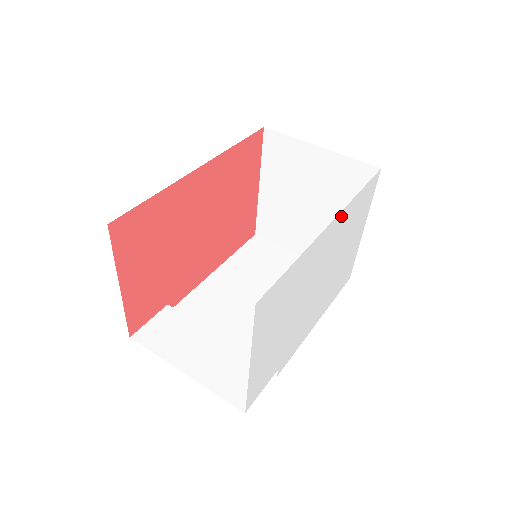
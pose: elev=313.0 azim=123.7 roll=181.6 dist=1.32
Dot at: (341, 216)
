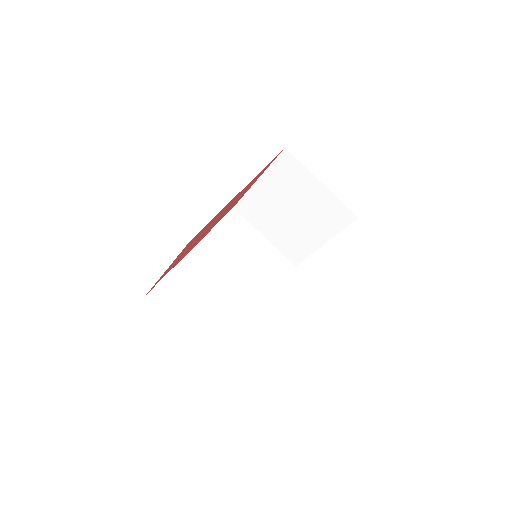
Dot at: occluded
